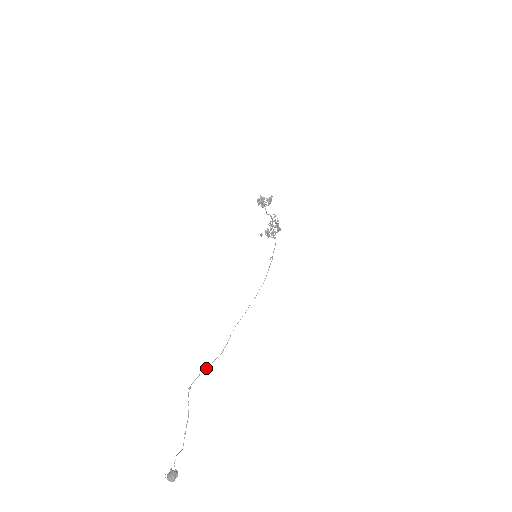
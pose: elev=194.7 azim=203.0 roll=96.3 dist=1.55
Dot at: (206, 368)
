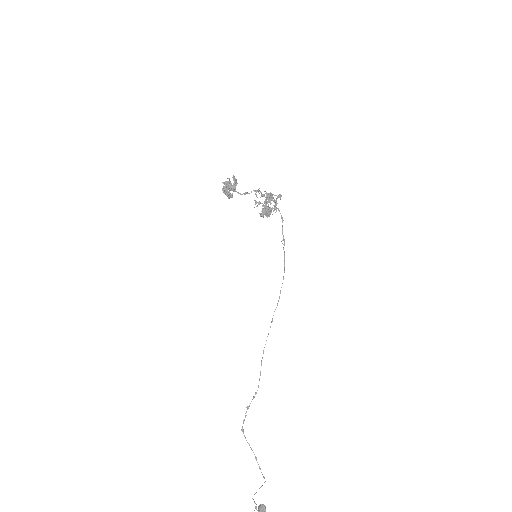
Dot at: occluded
